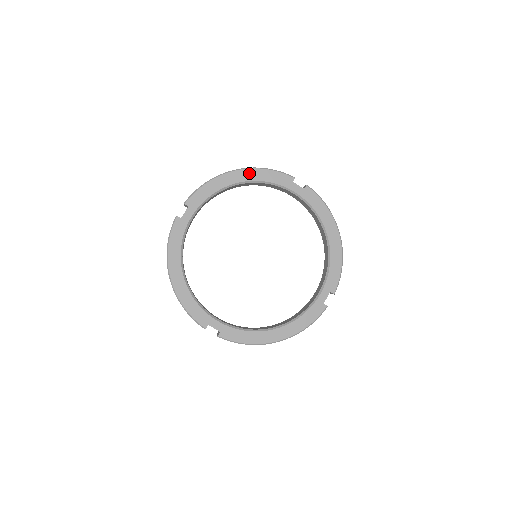
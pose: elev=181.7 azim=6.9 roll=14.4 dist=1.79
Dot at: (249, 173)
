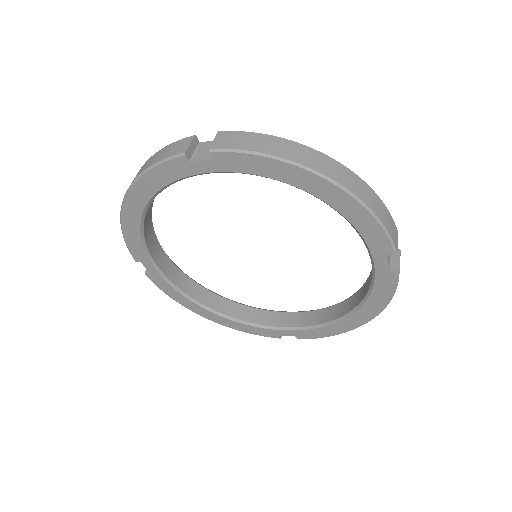
Dot at: (345, 200)
